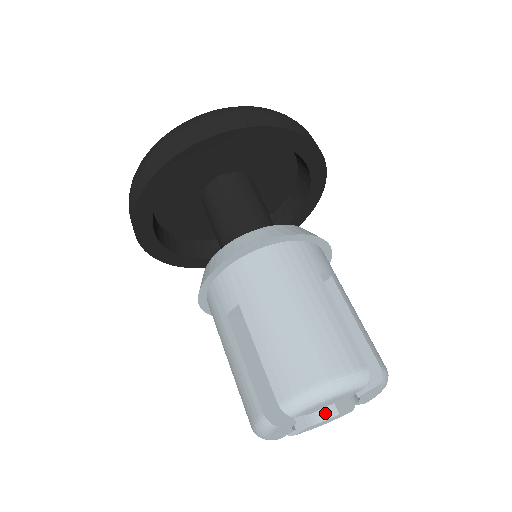
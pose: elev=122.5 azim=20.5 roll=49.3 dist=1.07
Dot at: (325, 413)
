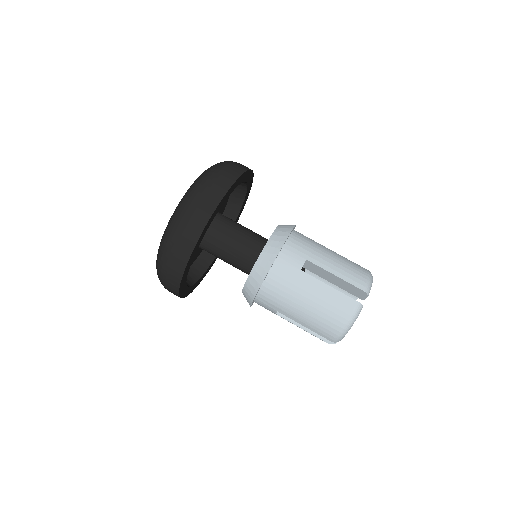
Dot at: (353, 298)
